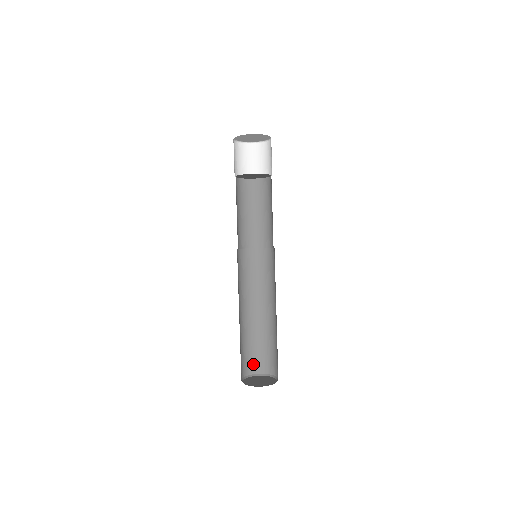
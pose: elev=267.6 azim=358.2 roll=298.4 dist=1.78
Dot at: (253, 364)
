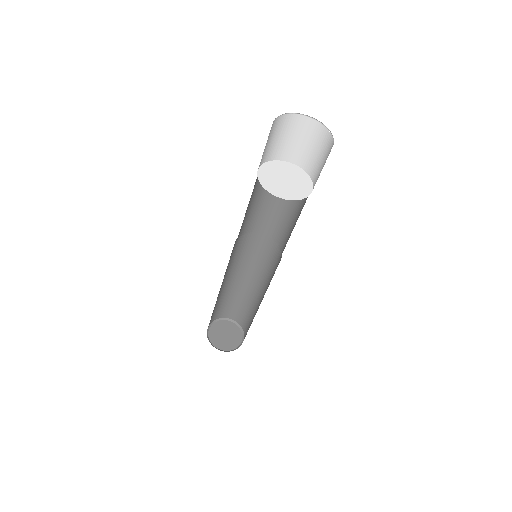
Dot at: (218, 313)
